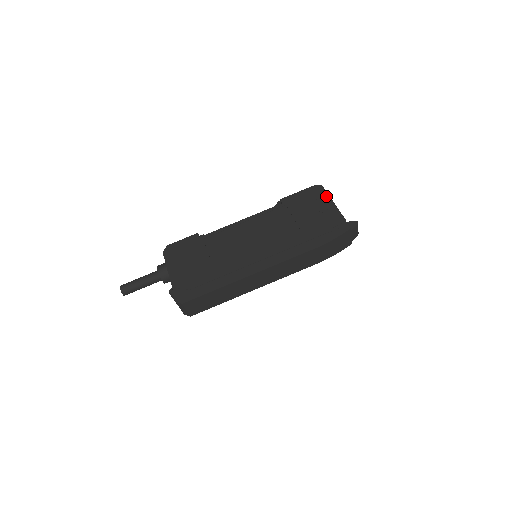
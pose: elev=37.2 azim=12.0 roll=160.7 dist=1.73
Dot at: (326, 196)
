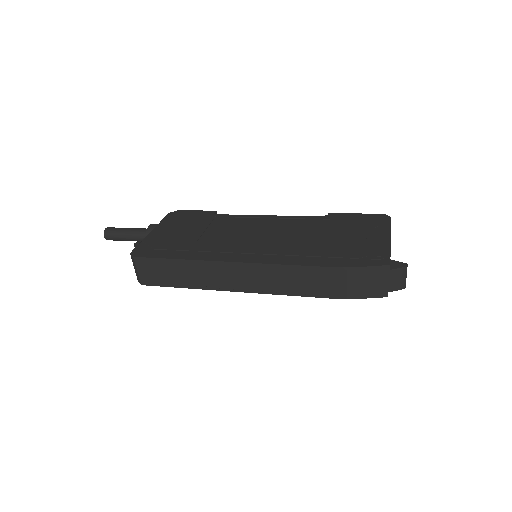
Dot at: (386, 226)
